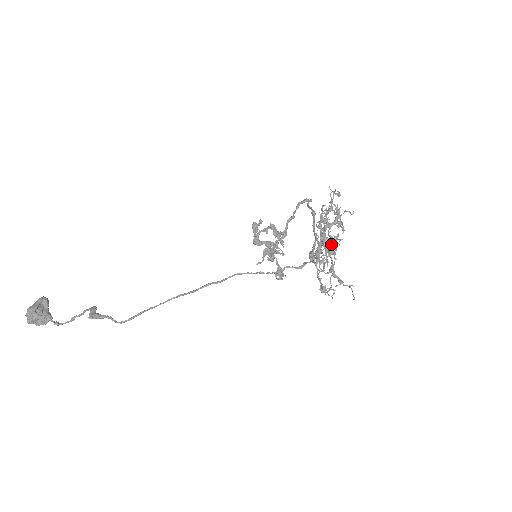
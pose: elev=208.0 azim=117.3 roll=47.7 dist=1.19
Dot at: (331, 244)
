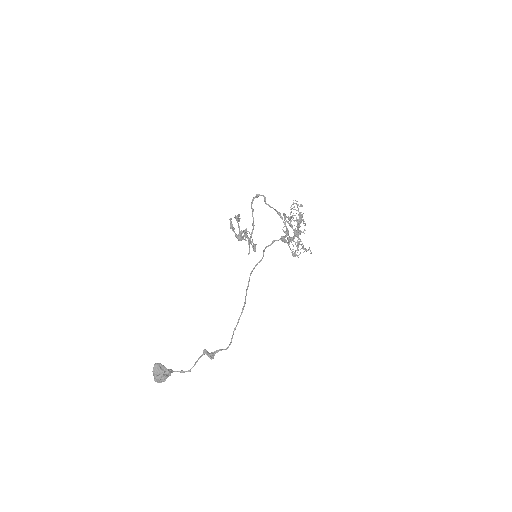
Dot at: occluded
